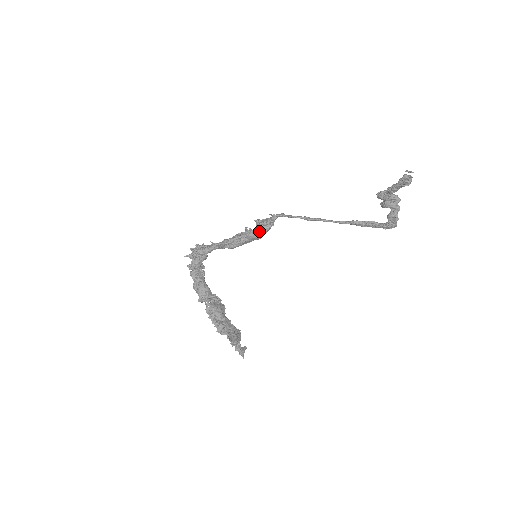
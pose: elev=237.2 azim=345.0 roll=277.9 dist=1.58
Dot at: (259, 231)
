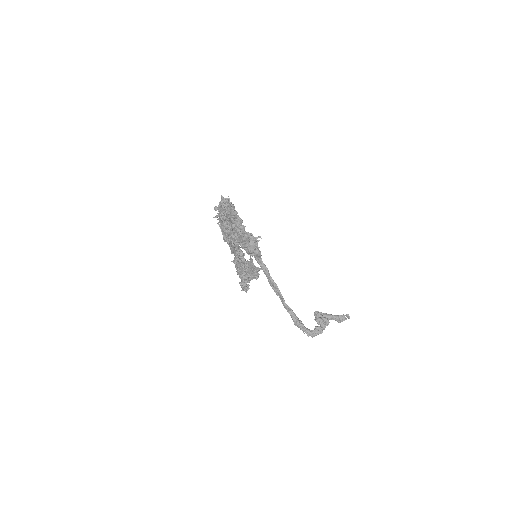
Dot at: (256, 249)
